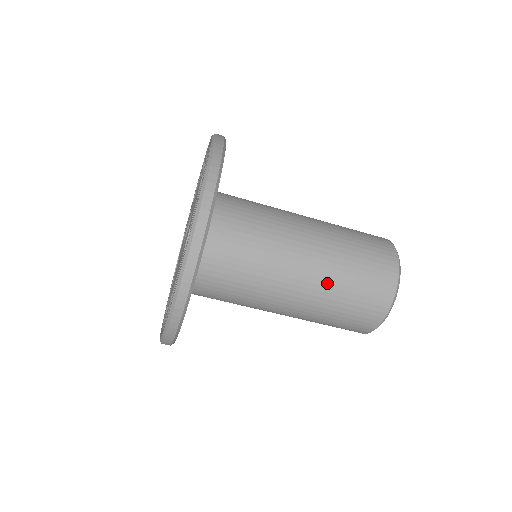
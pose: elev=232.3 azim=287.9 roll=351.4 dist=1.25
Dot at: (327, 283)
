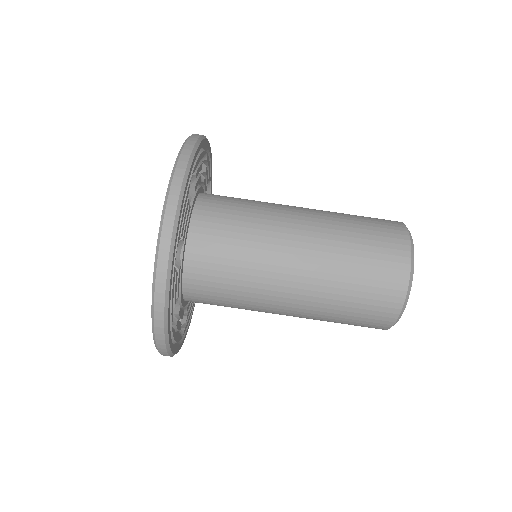
Dot at: (331, 237)
